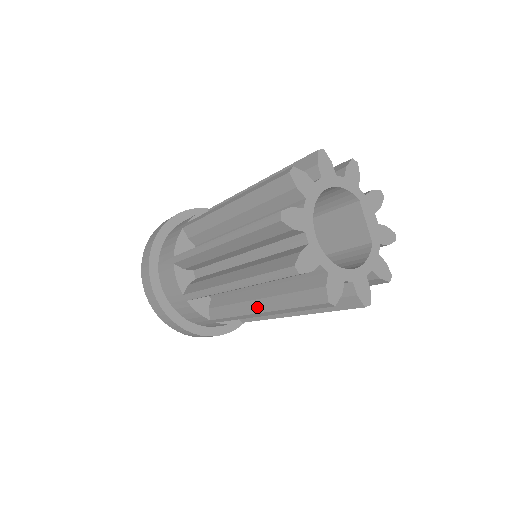
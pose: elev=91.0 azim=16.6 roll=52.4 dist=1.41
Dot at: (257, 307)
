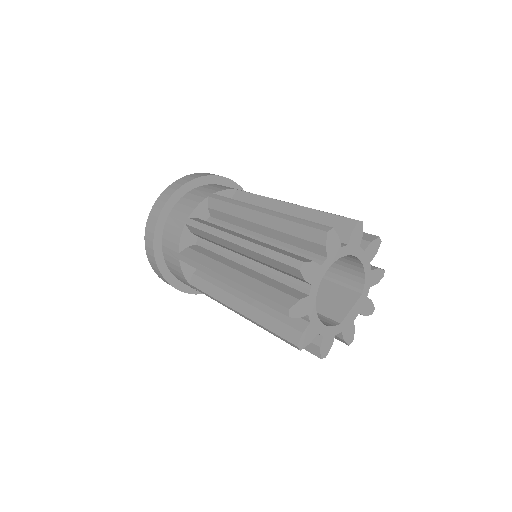
Dot at: (229, 273)
